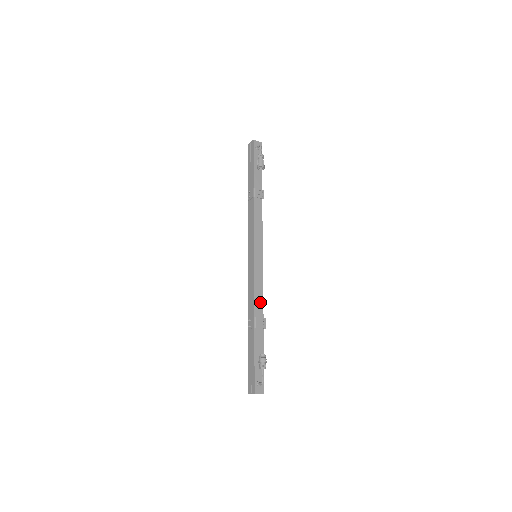
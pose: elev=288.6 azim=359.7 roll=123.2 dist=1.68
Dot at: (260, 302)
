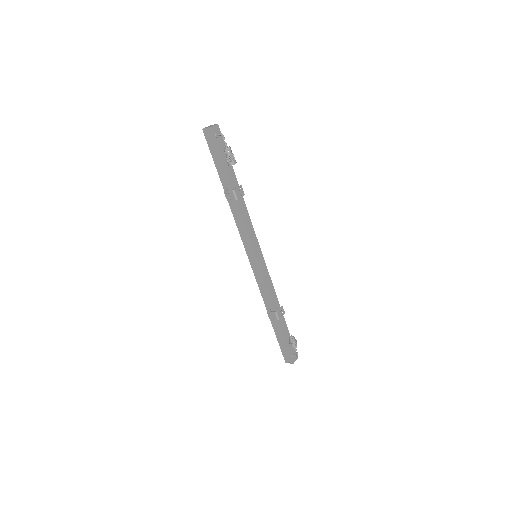
Dot at: (274, 296)
